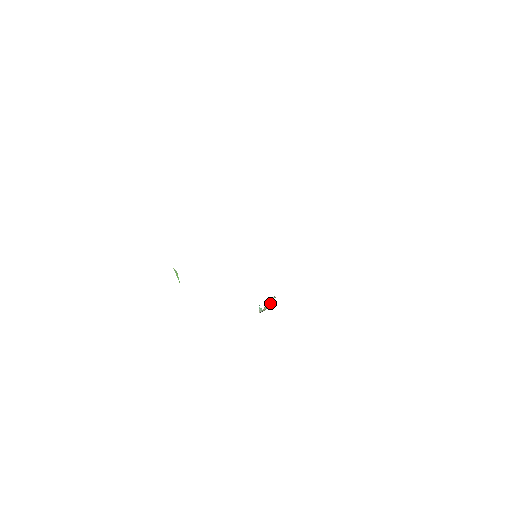
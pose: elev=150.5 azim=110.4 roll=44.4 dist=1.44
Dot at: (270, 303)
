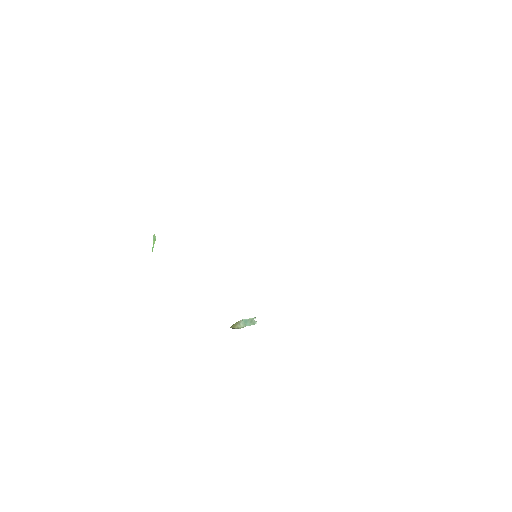
Dot at: (251, 323)
